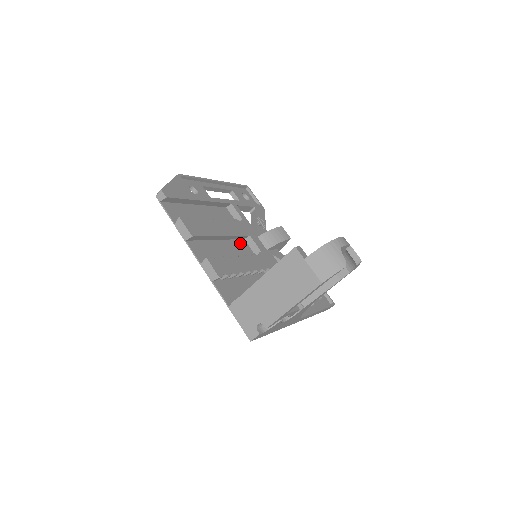
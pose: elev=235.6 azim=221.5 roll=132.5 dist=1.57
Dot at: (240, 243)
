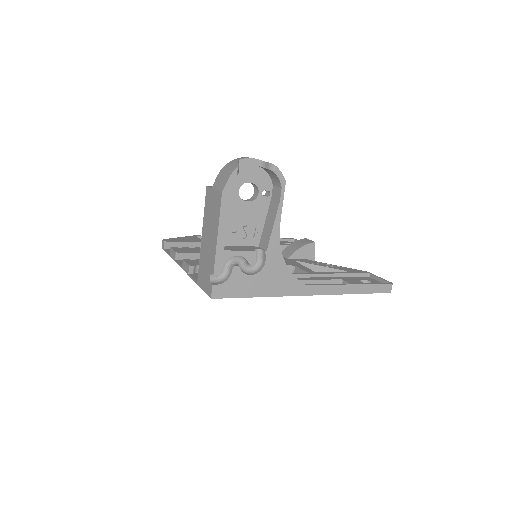
Dot at: occluded
